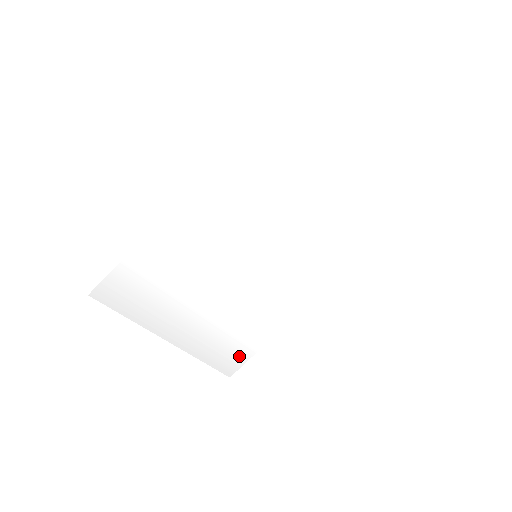
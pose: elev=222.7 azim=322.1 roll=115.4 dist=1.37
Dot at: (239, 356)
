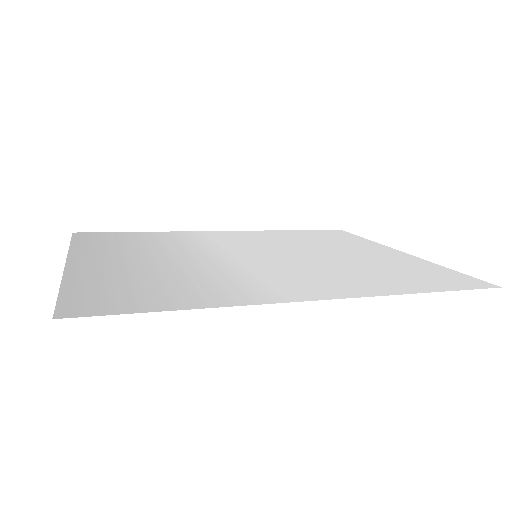
Dot at: (109, 235)
